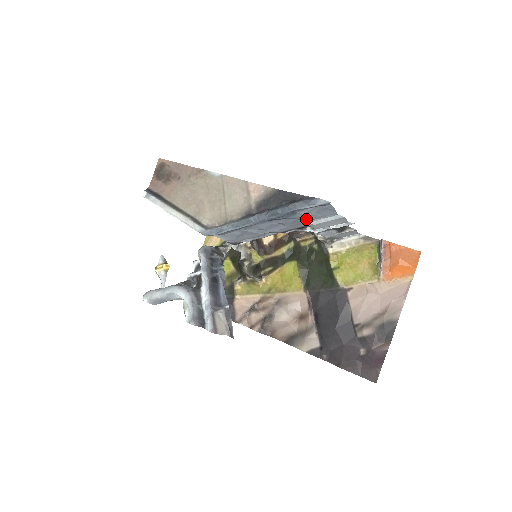
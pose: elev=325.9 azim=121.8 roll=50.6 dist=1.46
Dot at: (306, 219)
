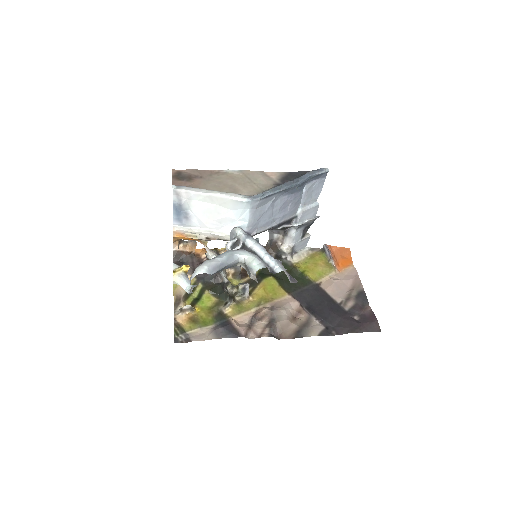
Dot at: (301, 203)
